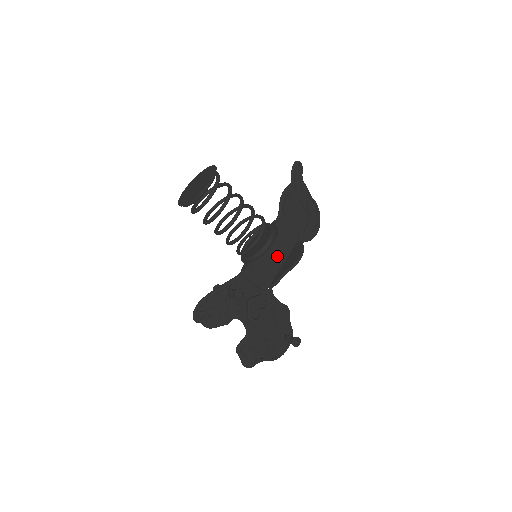
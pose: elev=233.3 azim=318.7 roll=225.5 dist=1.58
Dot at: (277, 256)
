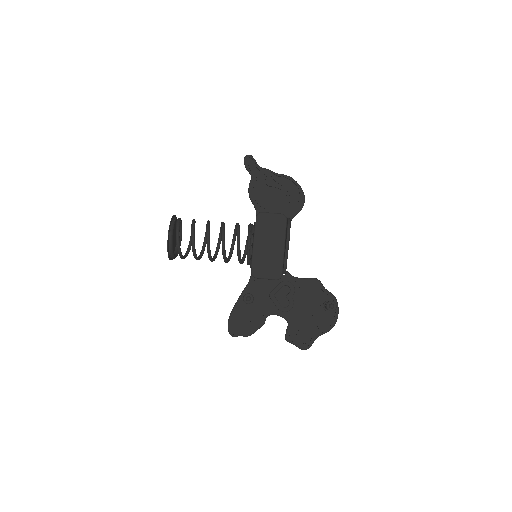
Dot at: (274, 244)
